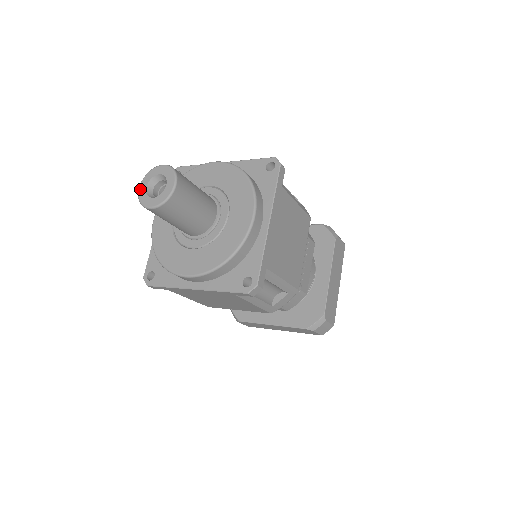
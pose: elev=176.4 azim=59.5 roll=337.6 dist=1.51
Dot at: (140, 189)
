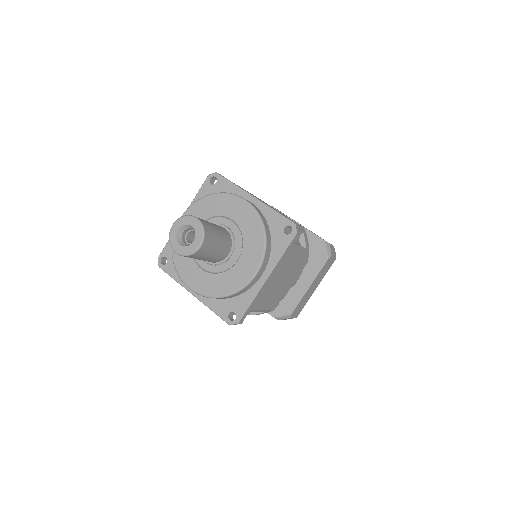
Dot at: (173, 228)
